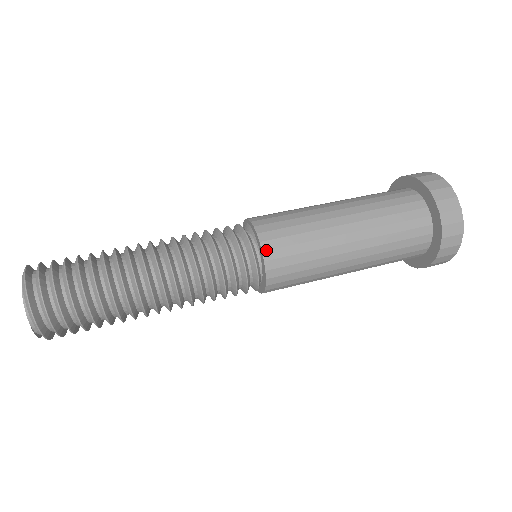
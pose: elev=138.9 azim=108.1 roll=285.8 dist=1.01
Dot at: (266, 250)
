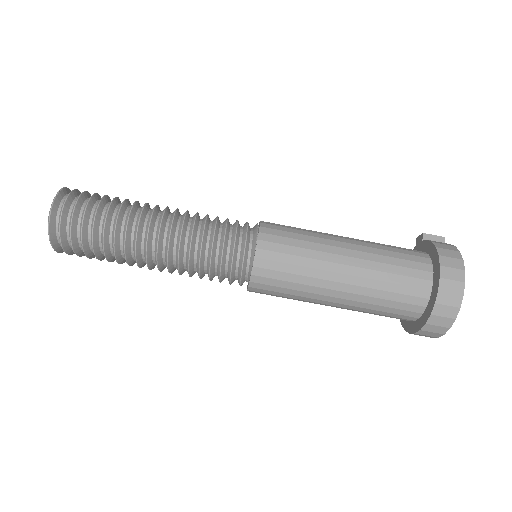
Dot at: occluded
